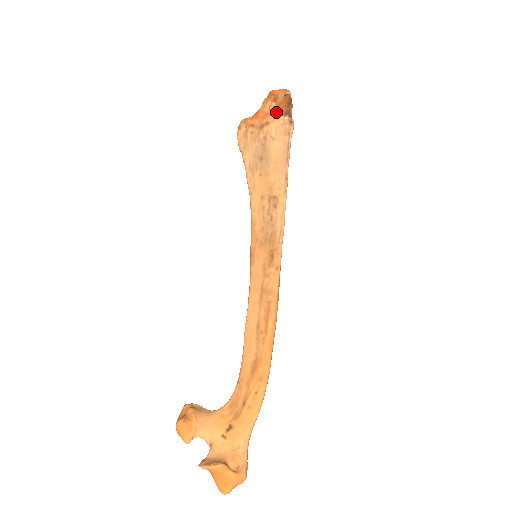
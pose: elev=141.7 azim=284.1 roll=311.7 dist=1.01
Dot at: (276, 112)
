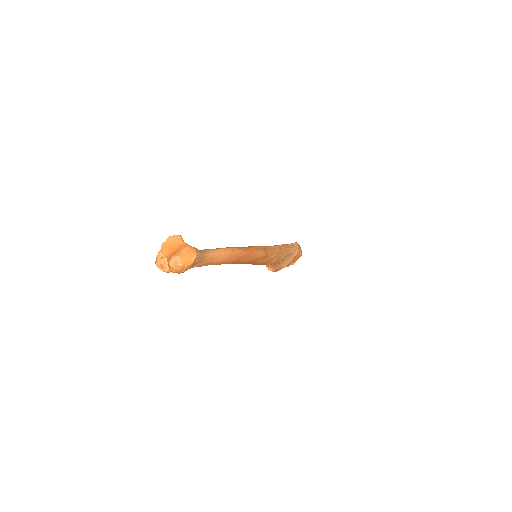
Dot at: occluded
